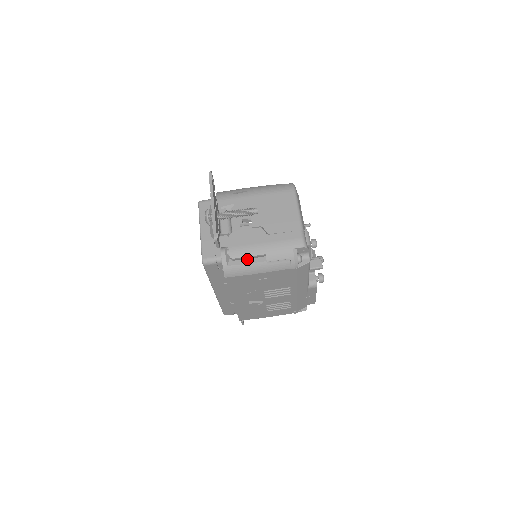
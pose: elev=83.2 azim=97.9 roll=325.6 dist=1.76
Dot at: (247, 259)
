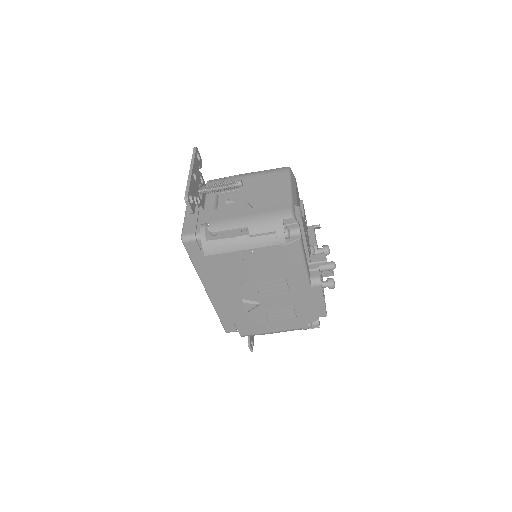
Dot at: (228, 234)
